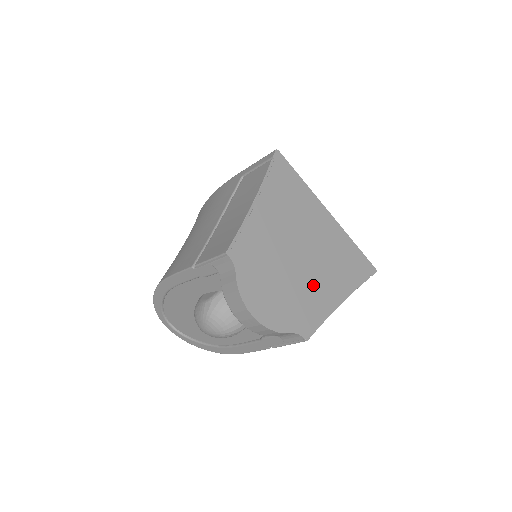
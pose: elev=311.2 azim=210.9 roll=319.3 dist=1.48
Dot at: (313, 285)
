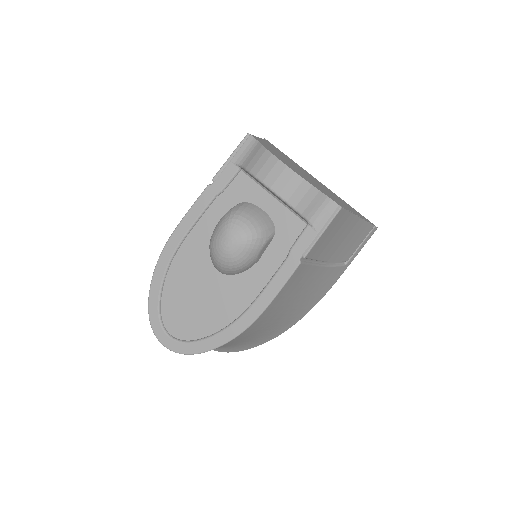
Dot at: (328, 193)
